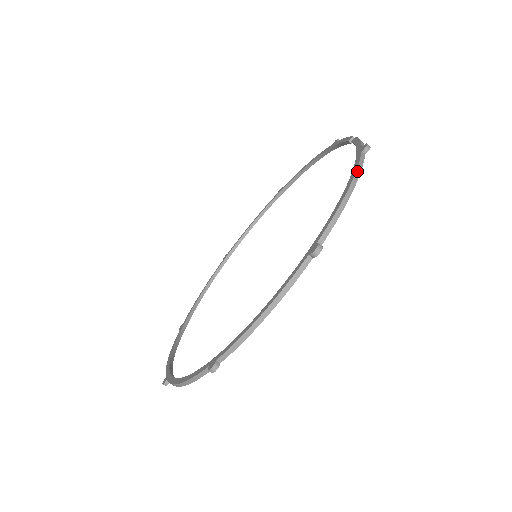
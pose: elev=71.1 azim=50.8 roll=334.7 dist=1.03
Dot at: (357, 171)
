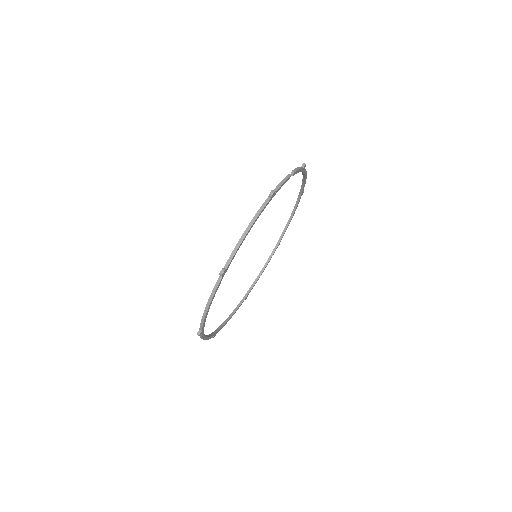
Dot at: (256, 215)
